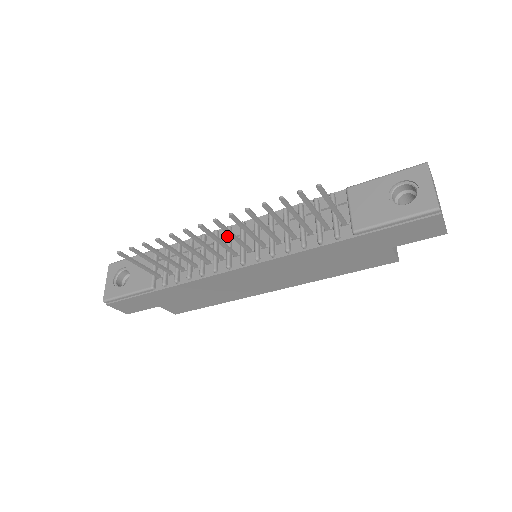
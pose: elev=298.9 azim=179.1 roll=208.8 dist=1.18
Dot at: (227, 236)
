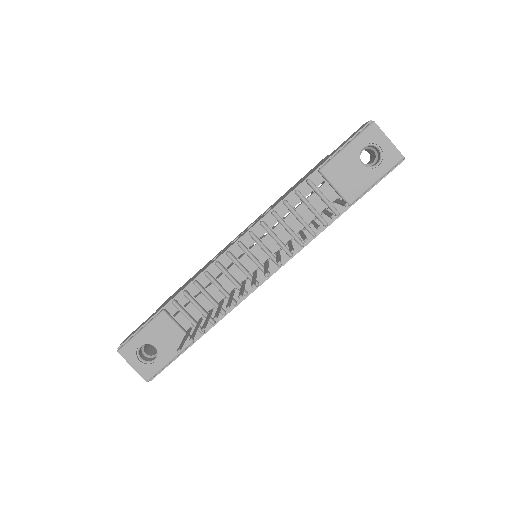
Dot at: (235, 262)
